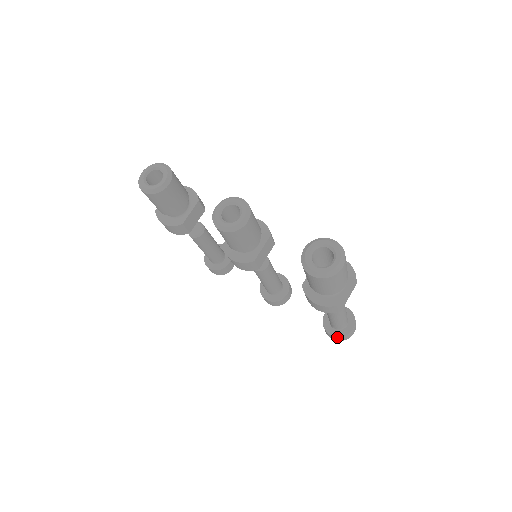
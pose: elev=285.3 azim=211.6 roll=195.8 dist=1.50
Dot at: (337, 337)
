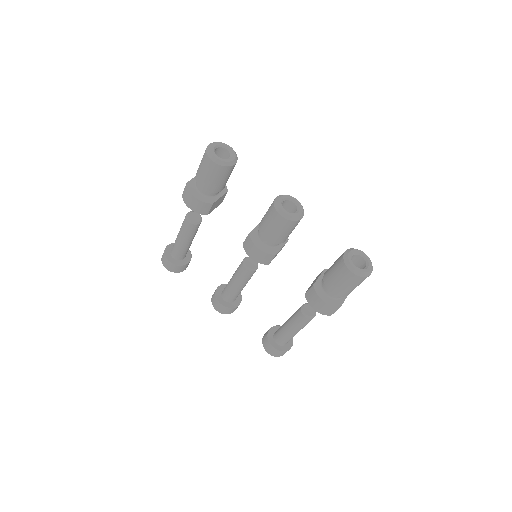
Dot at: (278, 351)
